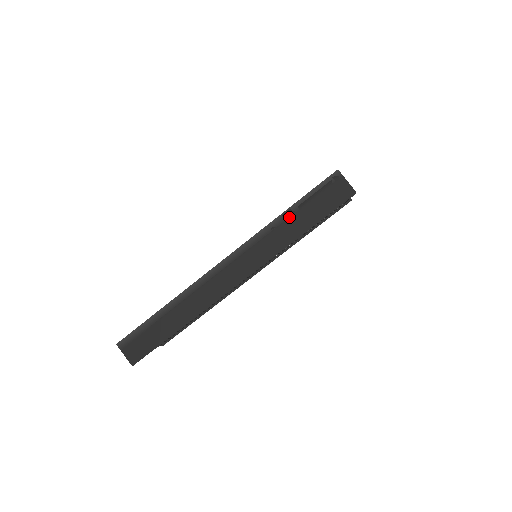
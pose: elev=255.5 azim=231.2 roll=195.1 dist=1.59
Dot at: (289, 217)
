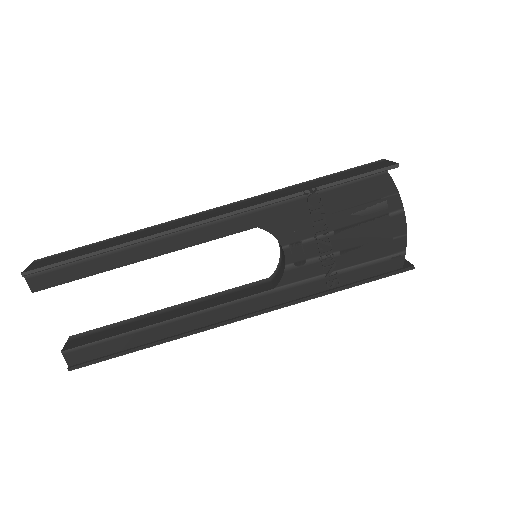
Dot at: (309, 182)
